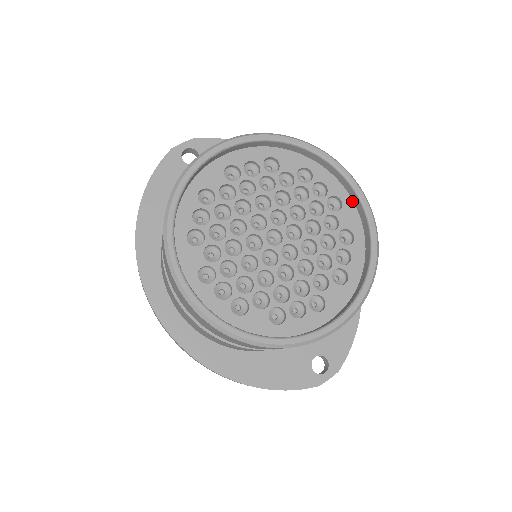
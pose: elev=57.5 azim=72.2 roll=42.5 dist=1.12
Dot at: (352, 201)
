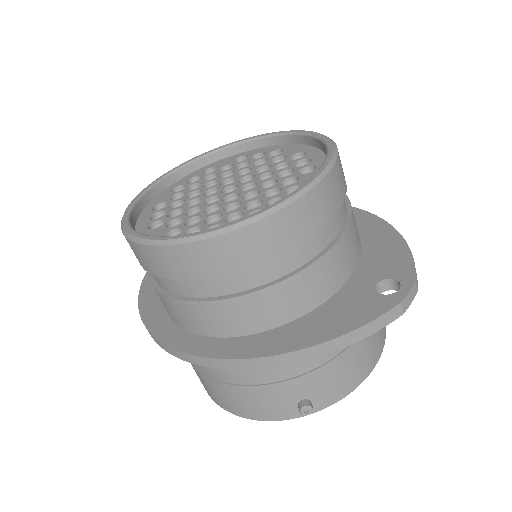
Dot at: (290, 145)
